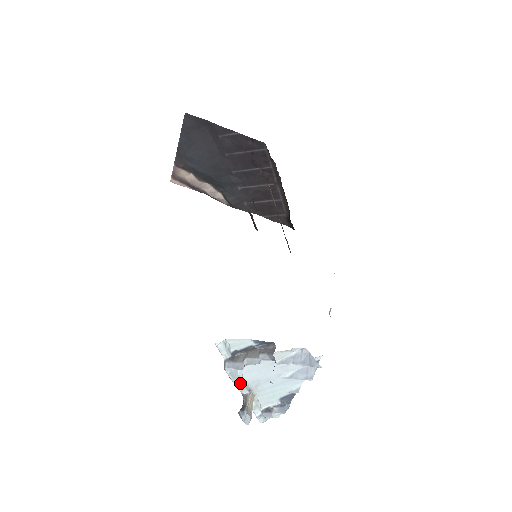
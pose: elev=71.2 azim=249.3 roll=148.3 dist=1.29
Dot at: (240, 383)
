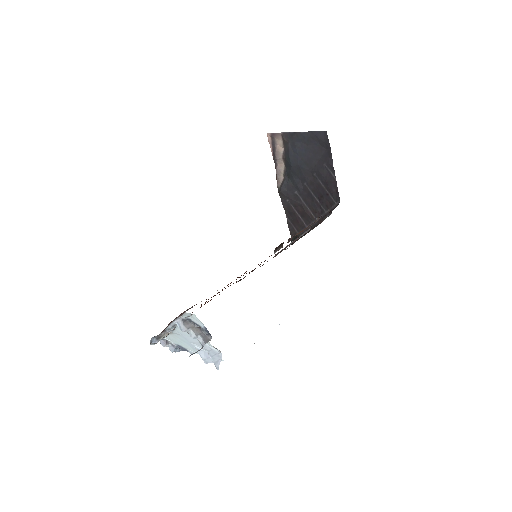
Dot at: (172, 328)
